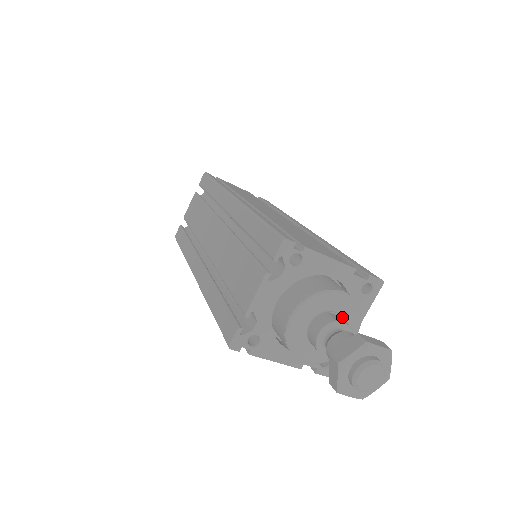
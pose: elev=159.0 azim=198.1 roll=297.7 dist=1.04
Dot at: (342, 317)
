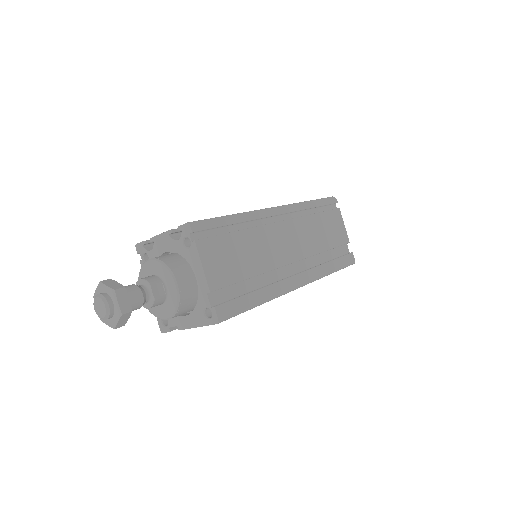
Dot at: (167, 296)
